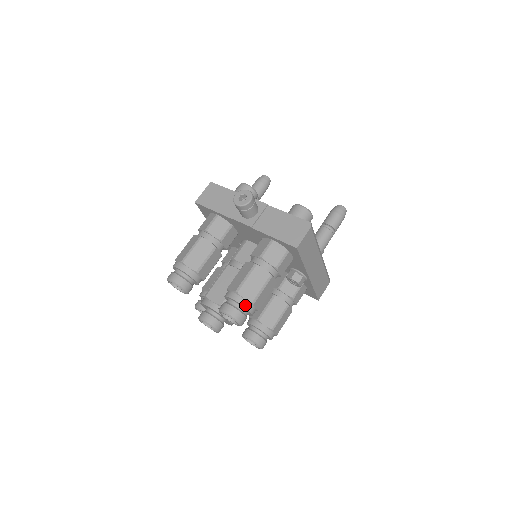
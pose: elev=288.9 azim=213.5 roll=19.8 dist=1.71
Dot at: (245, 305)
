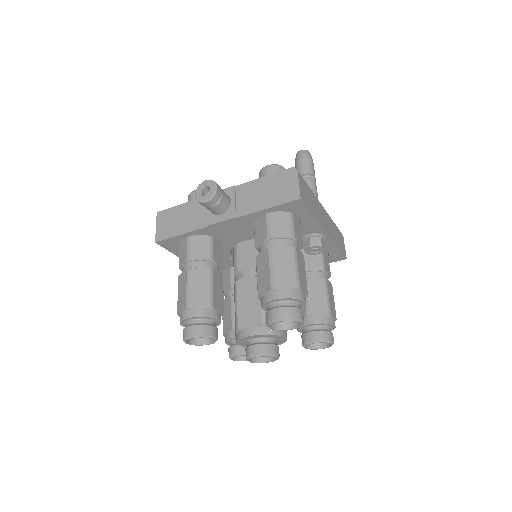
Dot at: (292, 296)
